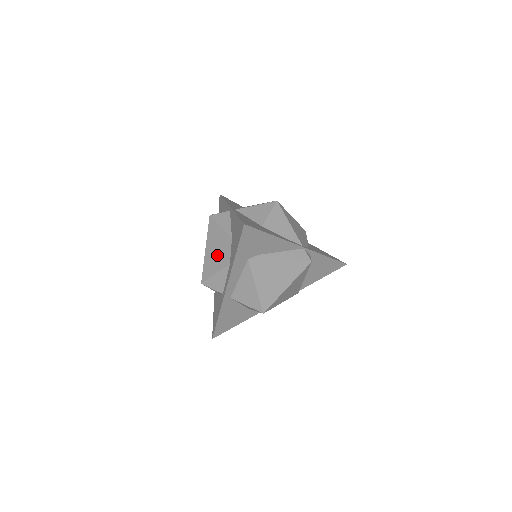
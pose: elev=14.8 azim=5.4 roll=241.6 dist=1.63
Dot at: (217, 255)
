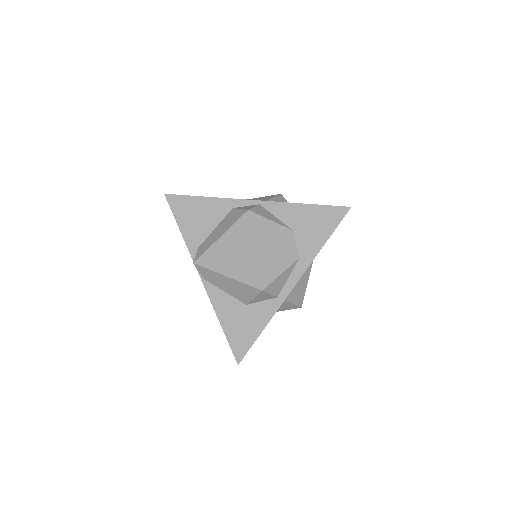
Dot at: (278, 252)
